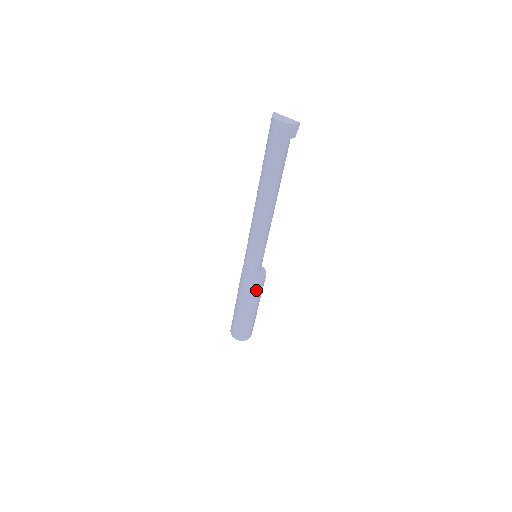
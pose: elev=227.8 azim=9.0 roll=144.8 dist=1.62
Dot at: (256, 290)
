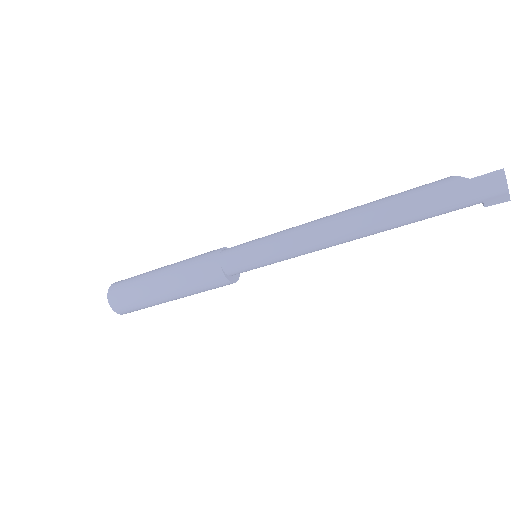
Dot at: occluded
